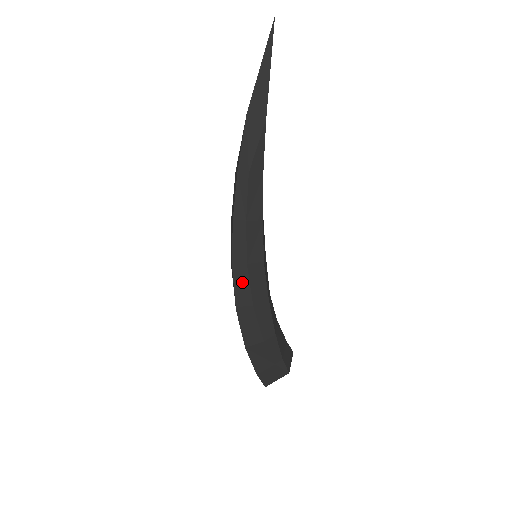
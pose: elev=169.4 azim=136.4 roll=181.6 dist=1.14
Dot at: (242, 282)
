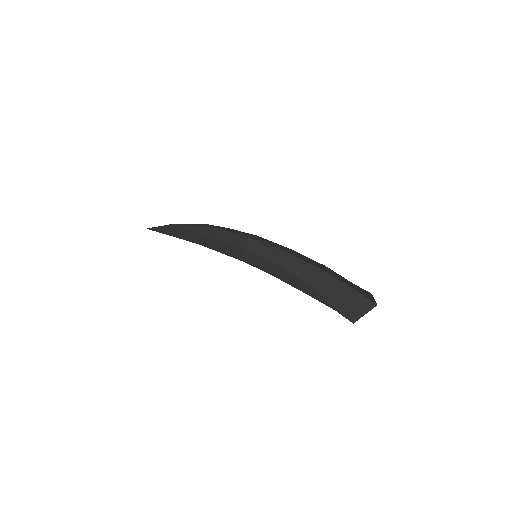
Dot at: (266, 241)
